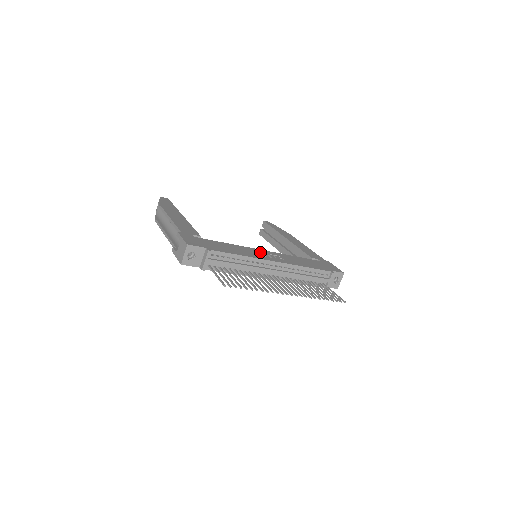
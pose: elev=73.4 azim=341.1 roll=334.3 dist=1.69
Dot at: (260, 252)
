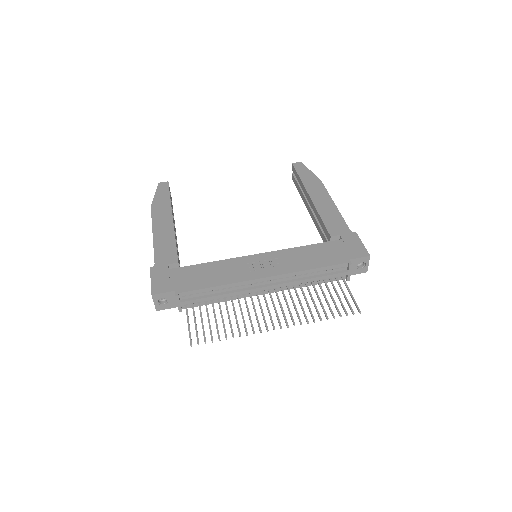
Dot at: (251, 262)
